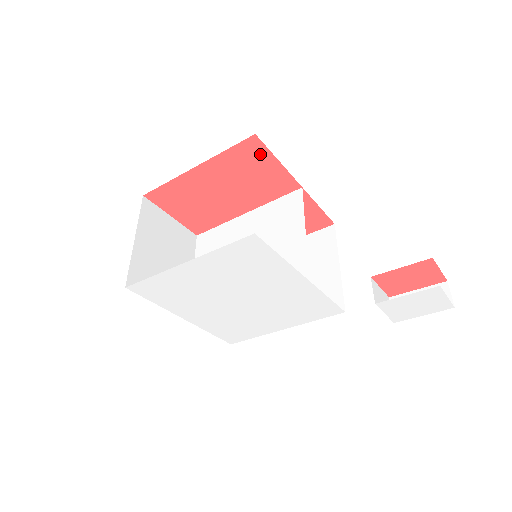
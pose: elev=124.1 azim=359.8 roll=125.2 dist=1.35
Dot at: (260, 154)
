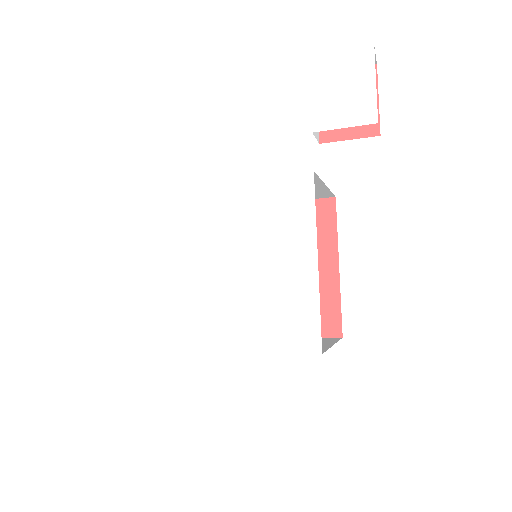
Dot at: occluded
